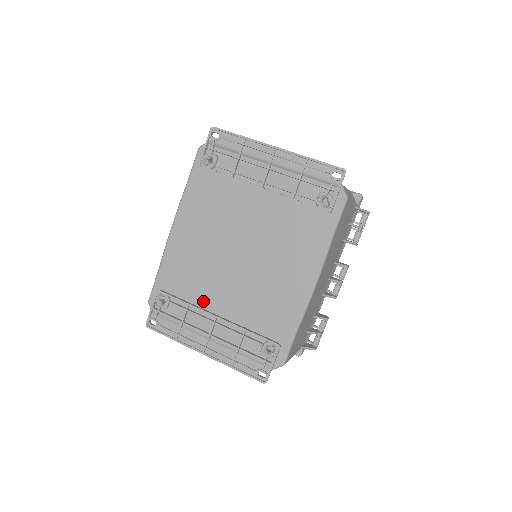
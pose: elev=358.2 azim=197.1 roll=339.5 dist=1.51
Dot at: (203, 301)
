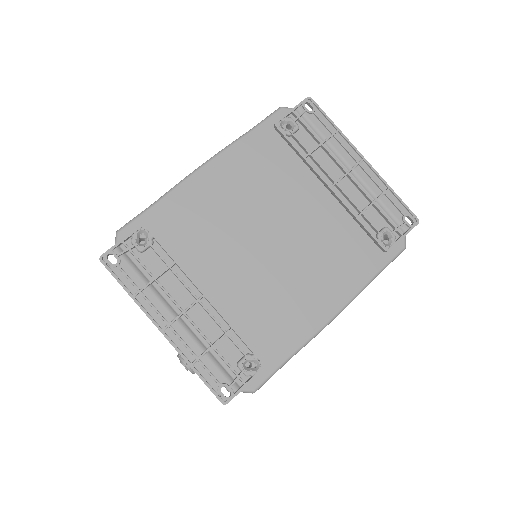
Dot at: (195, 268)
